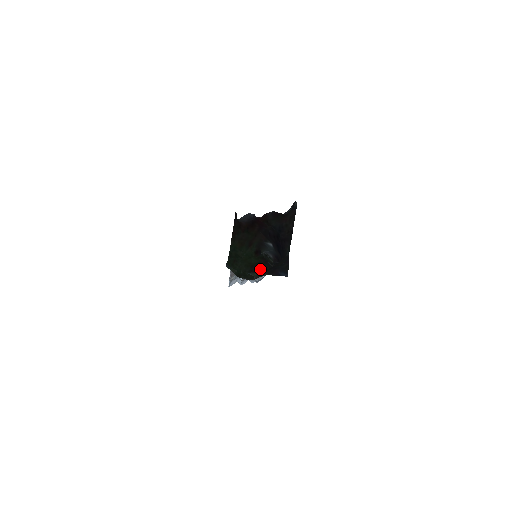
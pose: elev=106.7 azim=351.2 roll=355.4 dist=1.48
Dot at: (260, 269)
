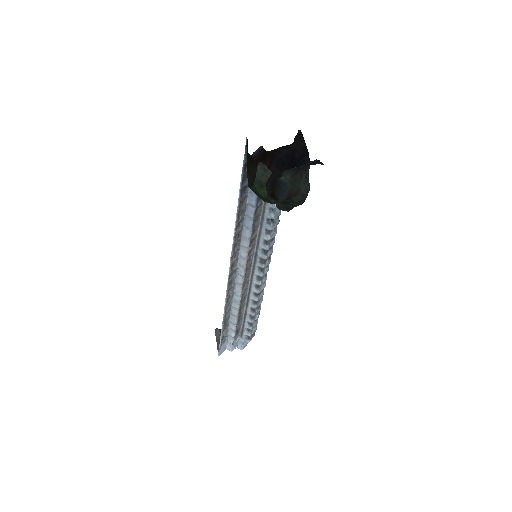
Dot at: (283, 202)
